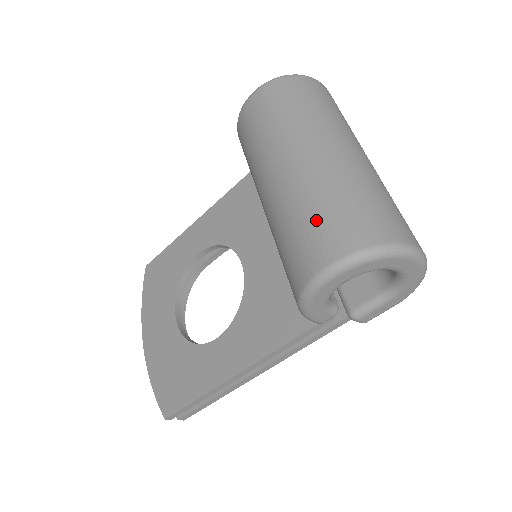
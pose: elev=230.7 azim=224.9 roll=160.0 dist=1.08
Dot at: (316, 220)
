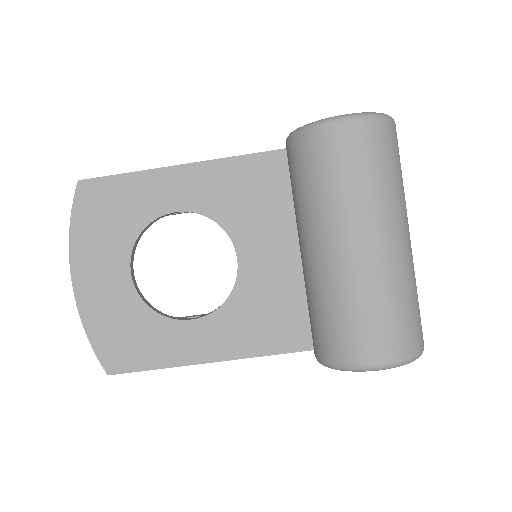
Dot at: (383, 319)
